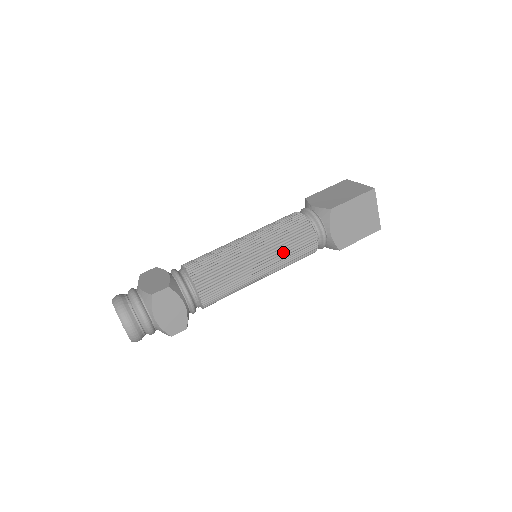
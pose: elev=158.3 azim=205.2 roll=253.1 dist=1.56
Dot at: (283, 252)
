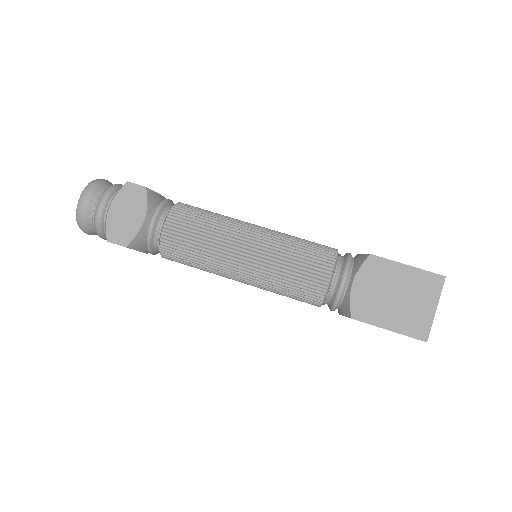
Dot at: (281, 257)
